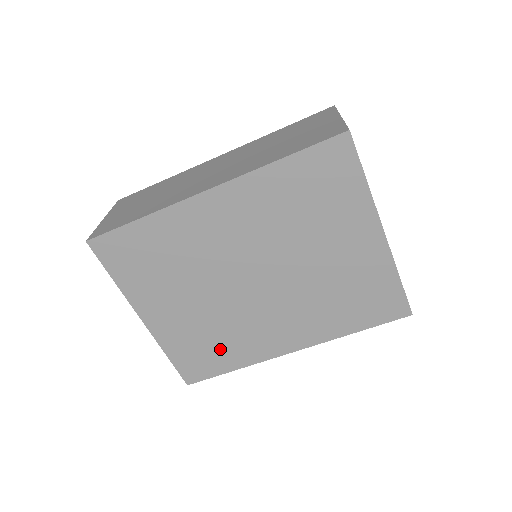
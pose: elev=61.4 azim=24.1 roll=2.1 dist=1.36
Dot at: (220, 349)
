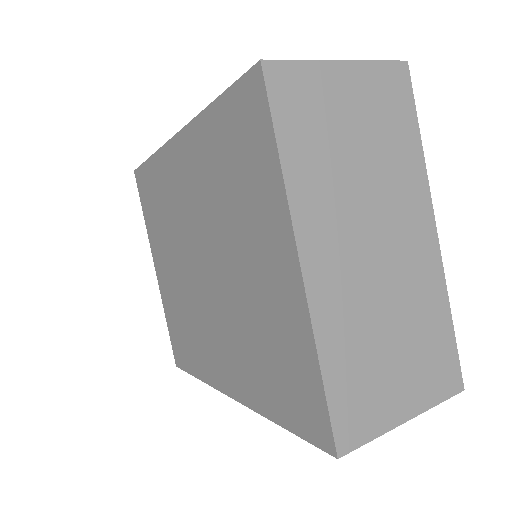
Dot at: (189, 342)
